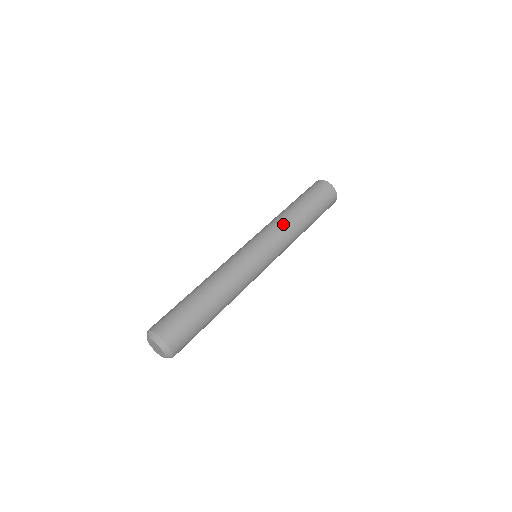
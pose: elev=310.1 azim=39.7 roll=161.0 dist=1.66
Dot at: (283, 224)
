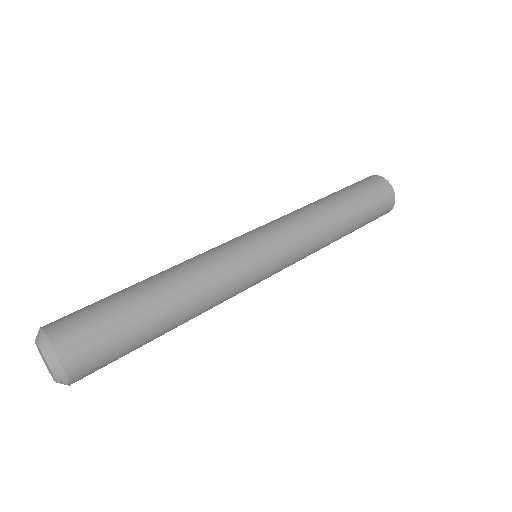
Dot at: (295, 211)
